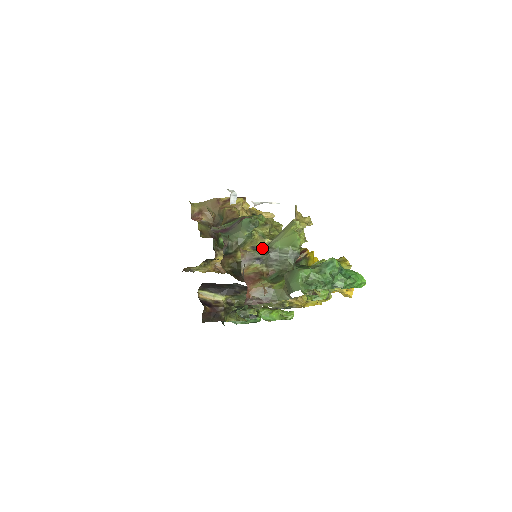
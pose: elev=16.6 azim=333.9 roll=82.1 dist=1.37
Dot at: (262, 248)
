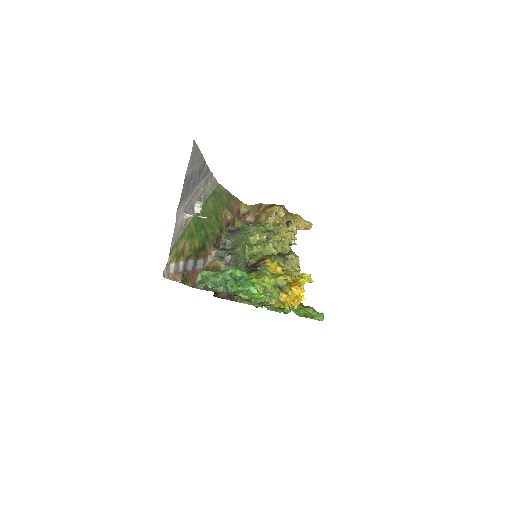
Dot at: (230, 250)
